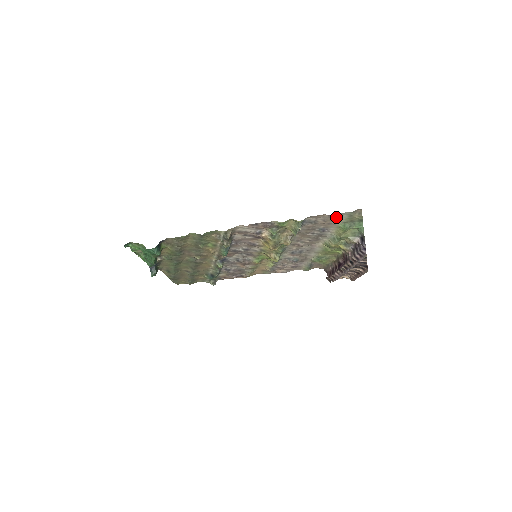
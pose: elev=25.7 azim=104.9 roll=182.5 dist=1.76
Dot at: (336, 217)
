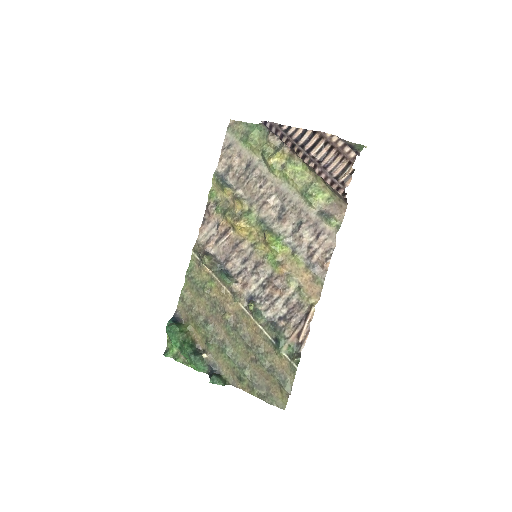
Dot at: (230, 145)
